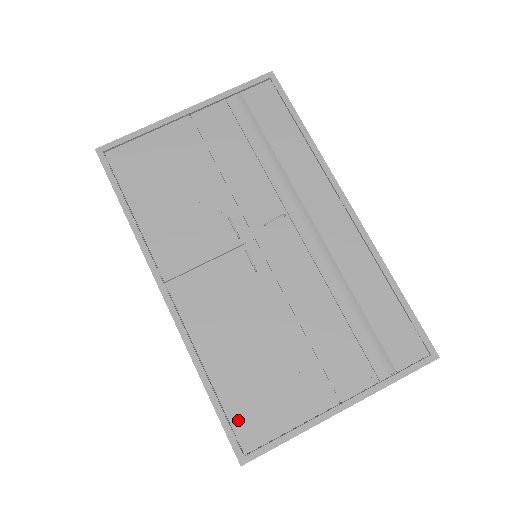
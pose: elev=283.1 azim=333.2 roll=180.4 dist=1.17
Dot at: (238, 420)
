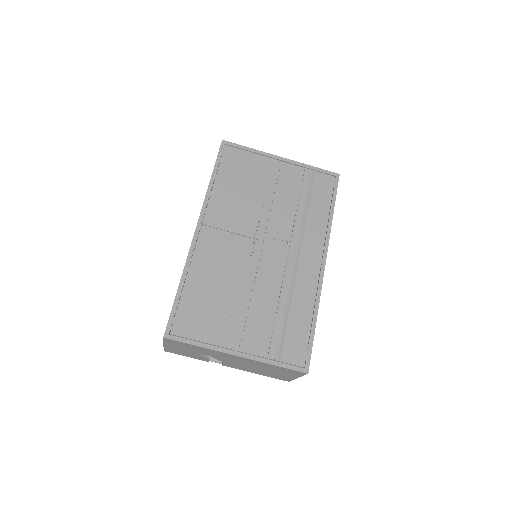
Dot at: (181, 315)
